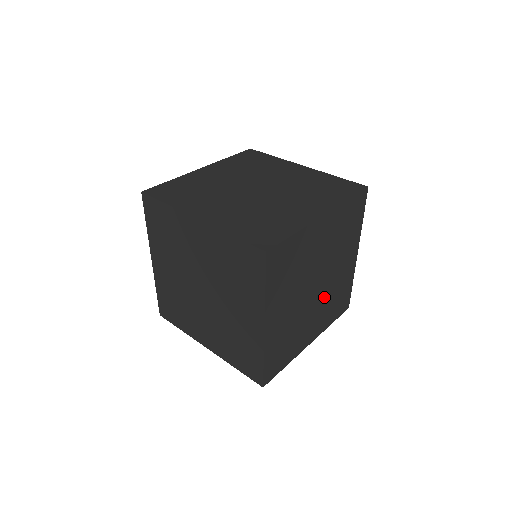
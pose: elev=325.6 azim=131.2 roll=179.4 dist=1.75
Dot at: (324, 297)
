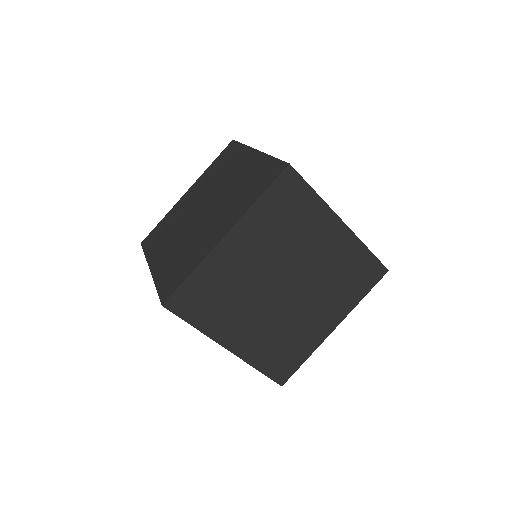
Dot at: (315, 287)
